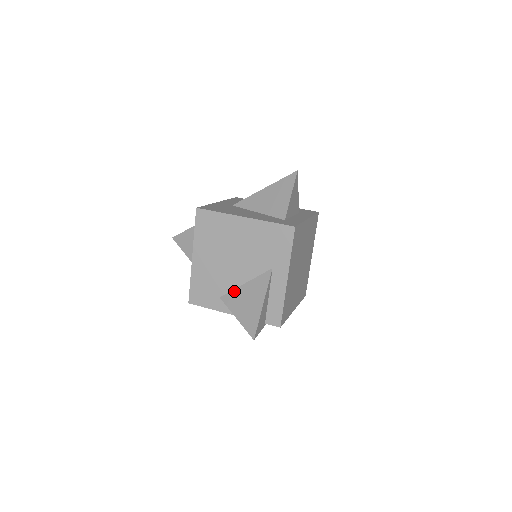
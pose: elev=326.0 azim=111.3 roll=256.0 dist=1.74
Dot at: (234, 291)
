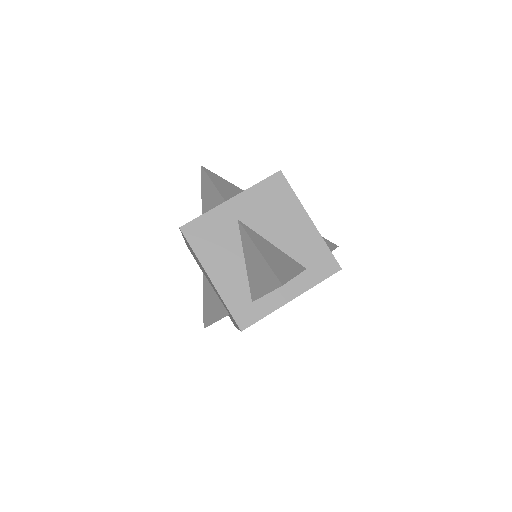
Dot at: (209, 284)
